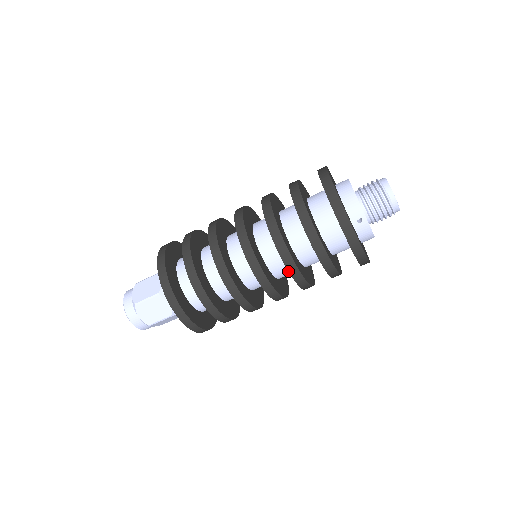
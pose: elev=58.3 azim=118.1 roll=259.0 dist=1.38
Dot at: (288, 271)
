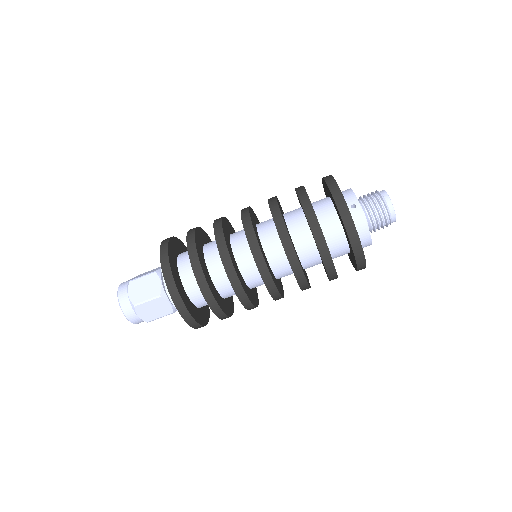
Dot at: (279, 236)
